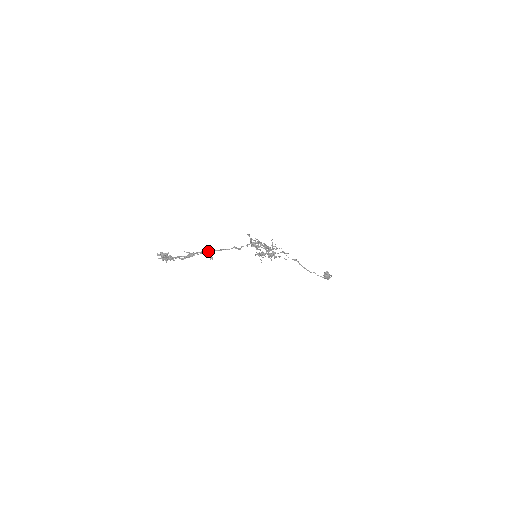
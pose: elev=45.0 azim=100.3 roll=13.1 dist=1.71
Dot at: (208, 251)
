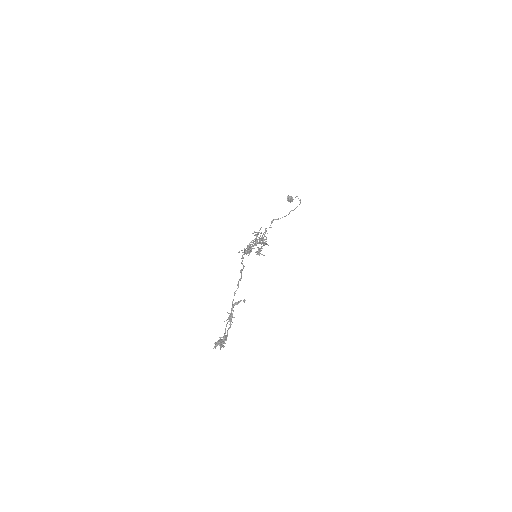
Dot at: occluded
